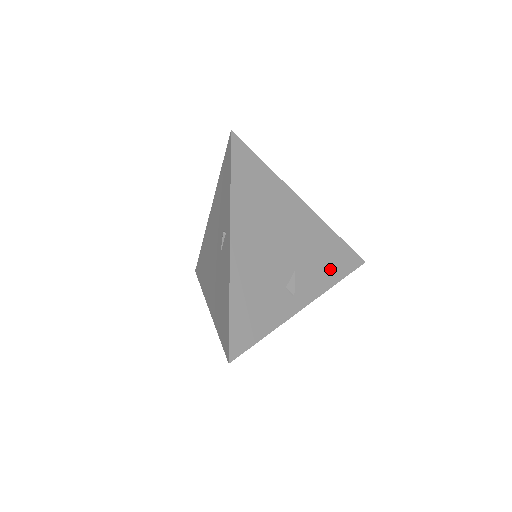
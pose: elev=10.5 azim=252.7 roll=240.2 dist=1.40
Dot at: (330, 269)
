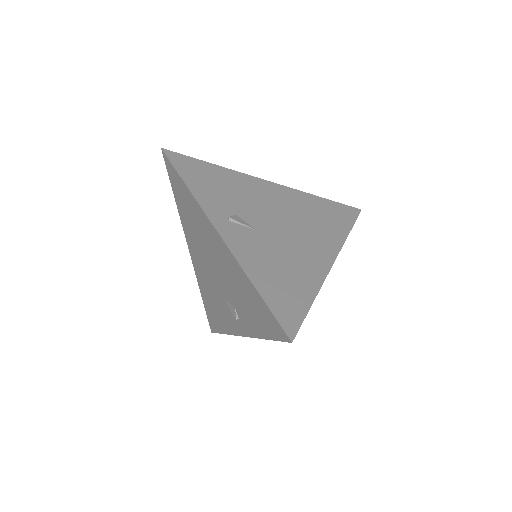
Dot at: occluded
